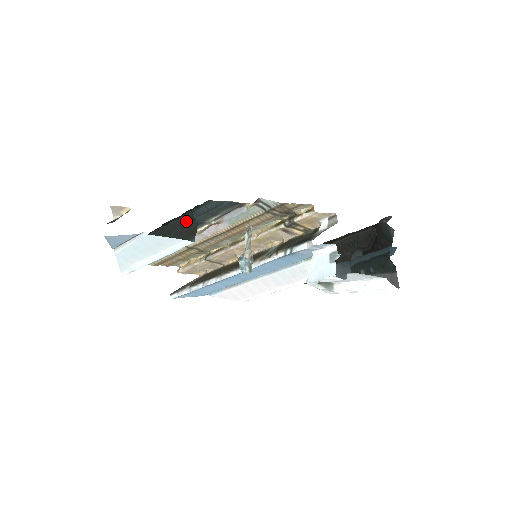
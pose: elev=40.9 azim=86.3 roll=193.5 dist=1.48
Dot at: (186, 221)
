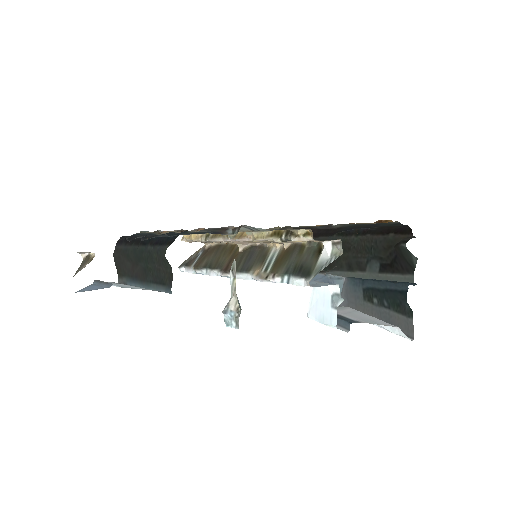
Dot at: (161, 259)
